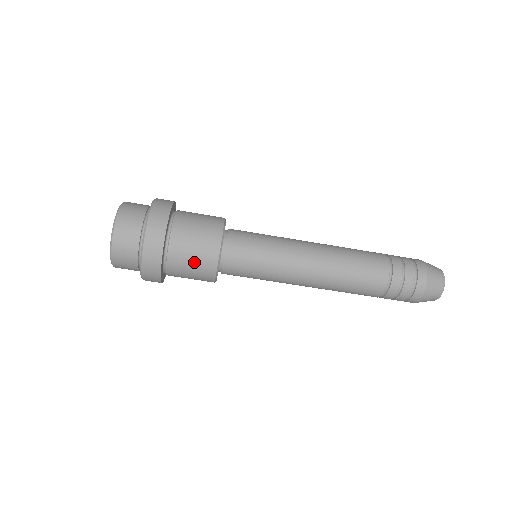
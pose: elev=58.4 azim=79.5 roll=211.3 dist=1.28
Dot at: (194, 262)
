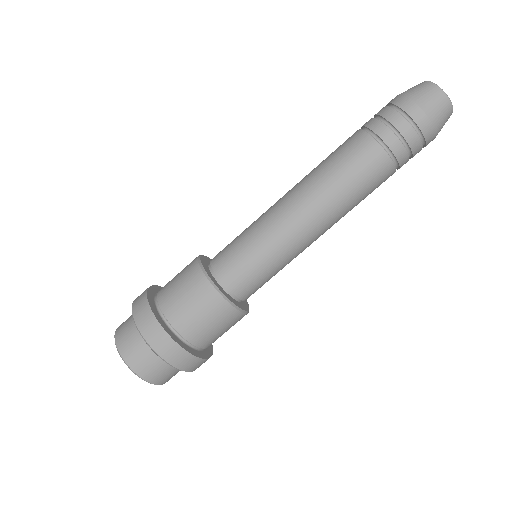
Dot at: (196, 307)
